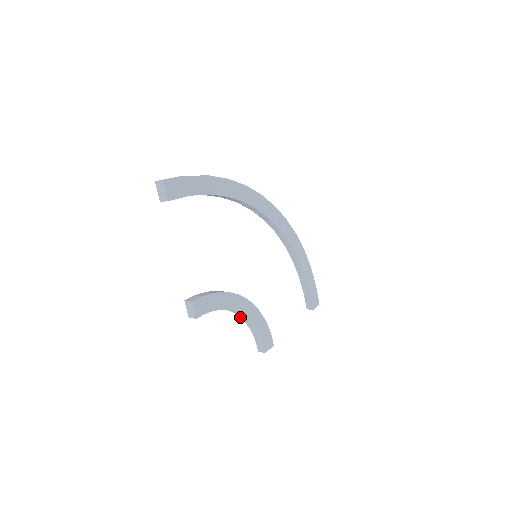
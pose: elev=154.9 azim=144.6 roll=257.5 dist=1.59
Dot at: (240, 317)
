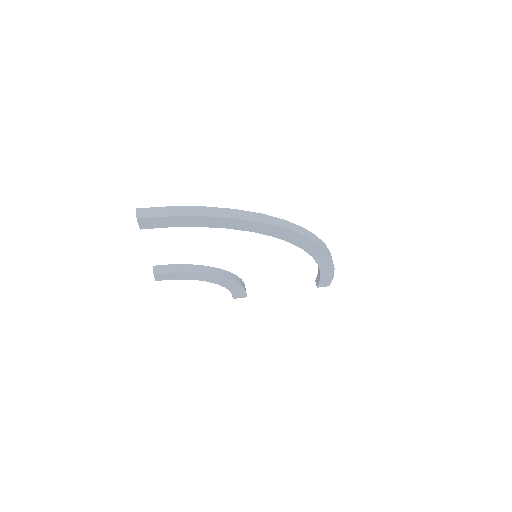
Dot at: occluded
